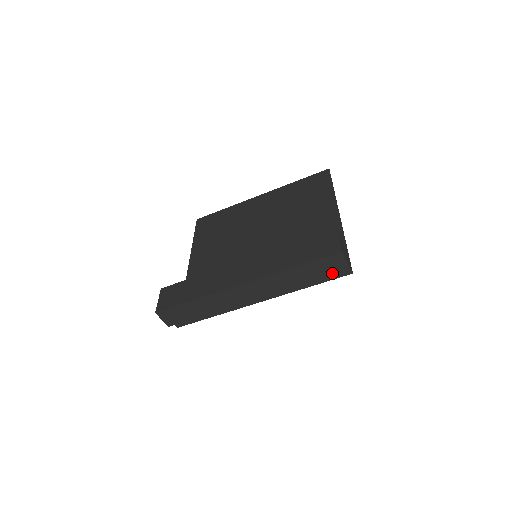
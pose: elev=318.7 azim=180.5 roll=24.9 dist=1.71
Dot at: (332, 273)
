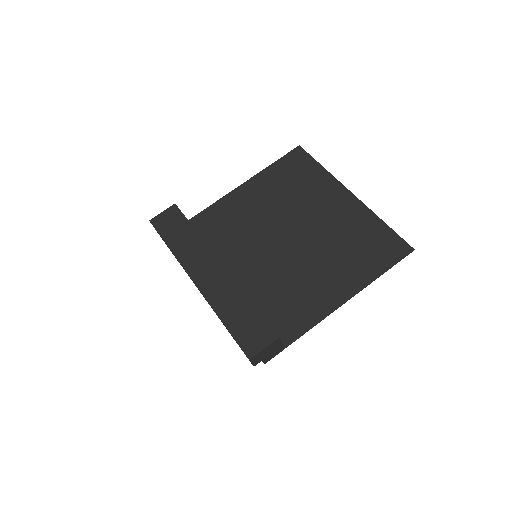
Dot at: occluded
